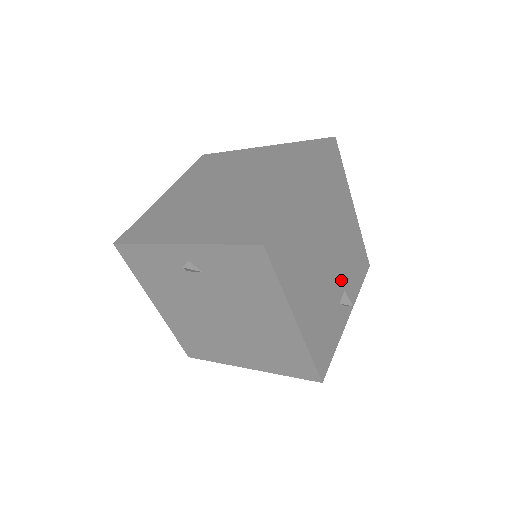
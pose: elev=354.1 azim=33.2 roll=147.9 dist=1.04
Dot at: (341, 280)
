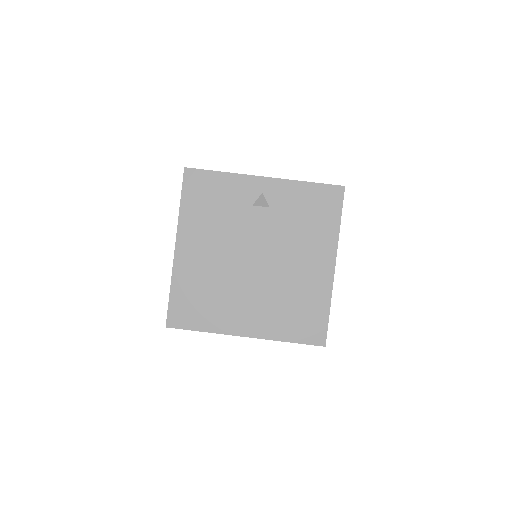
Dot at: occluded
